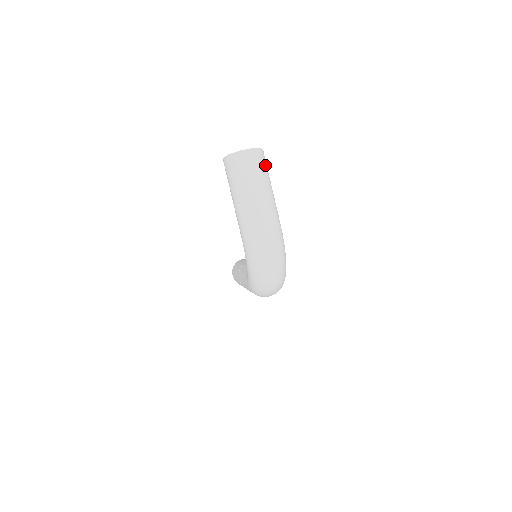
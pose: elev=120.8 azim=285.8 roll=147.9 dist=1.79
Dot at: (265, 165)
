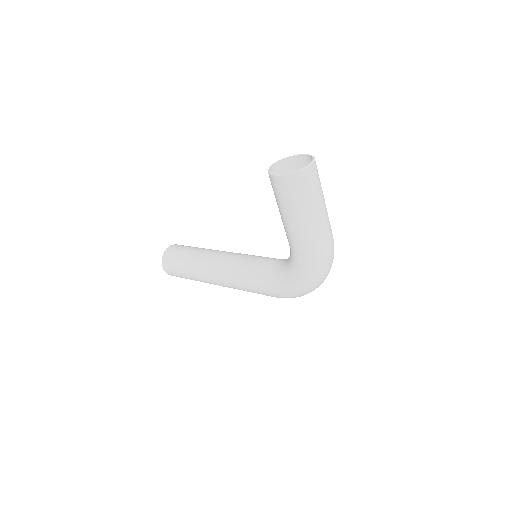
Dot at: occluded
